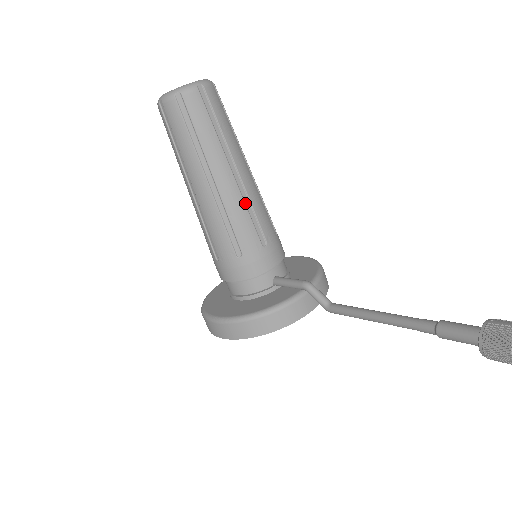
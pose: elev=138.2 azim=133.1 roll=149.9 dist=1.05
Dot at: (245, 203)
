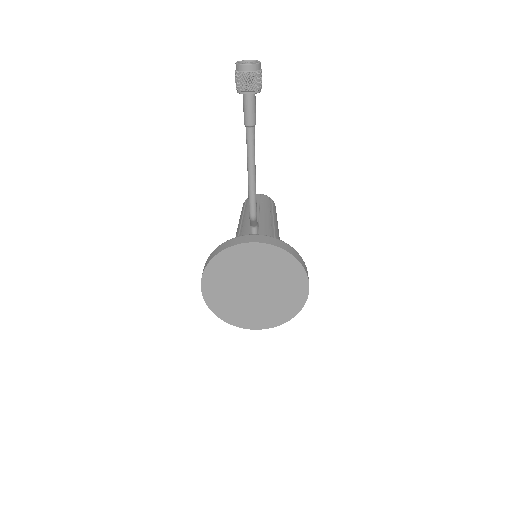
Dot at: occluded
